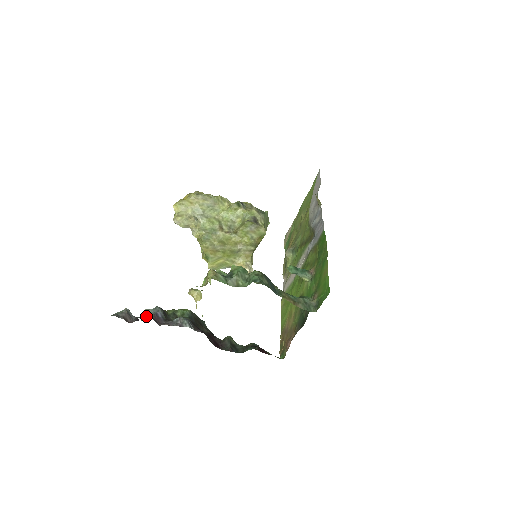
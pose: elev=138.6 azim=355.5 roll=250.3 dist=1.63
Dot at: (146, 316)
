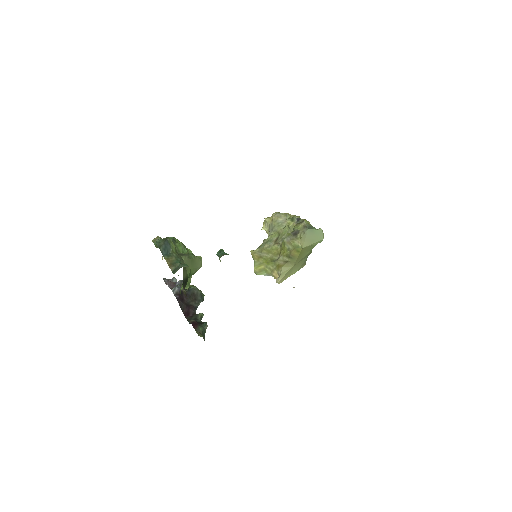
Dot at: occluded
